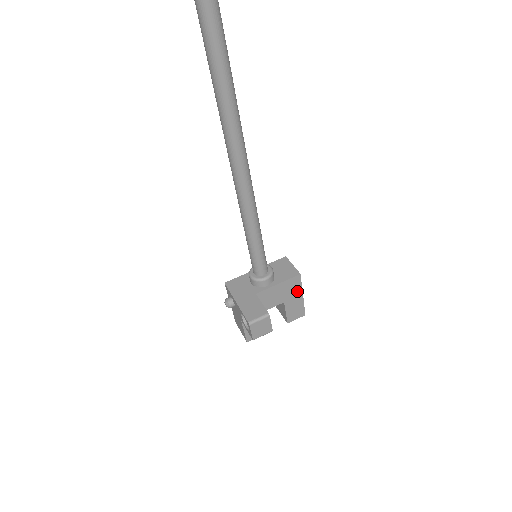
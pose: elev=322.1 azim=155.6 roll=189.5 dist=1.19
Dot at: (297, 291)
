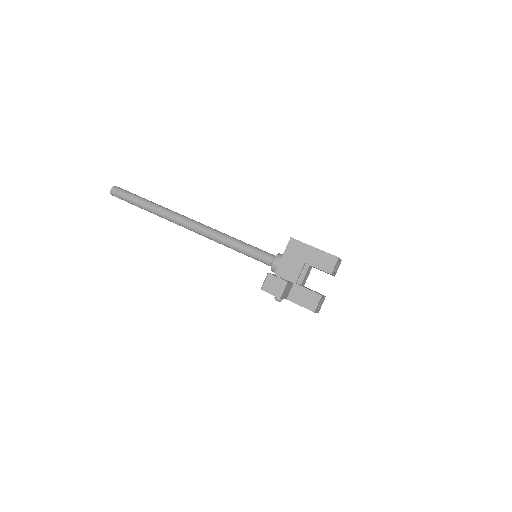
Dot at: (305, 249)
